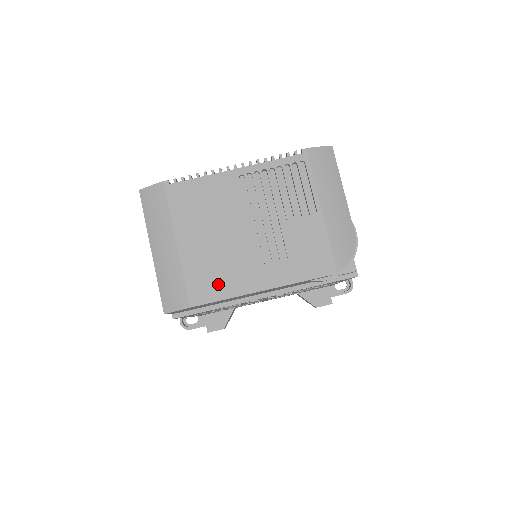
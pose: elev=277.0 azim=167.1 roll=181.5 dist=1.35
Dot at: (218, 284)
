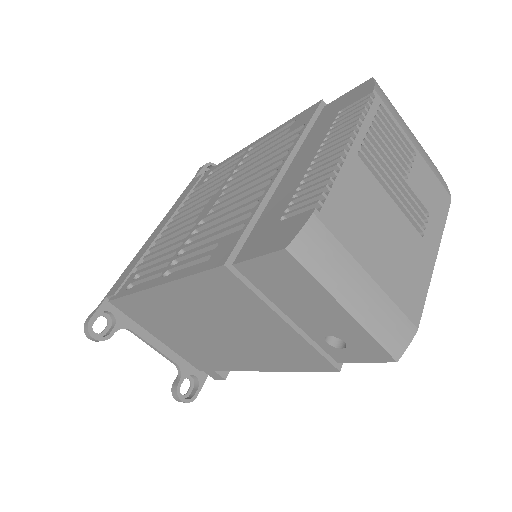
Dot at: (416, 284)
